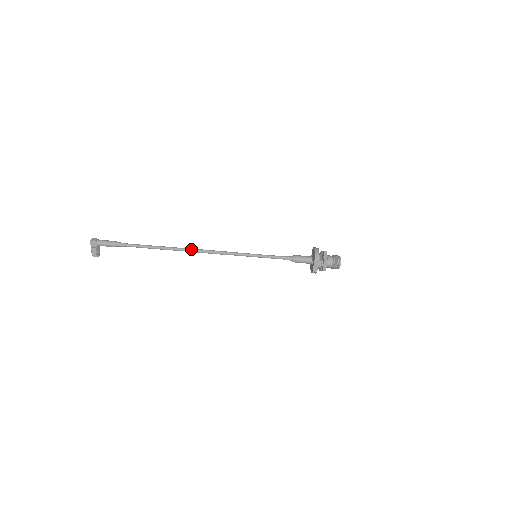
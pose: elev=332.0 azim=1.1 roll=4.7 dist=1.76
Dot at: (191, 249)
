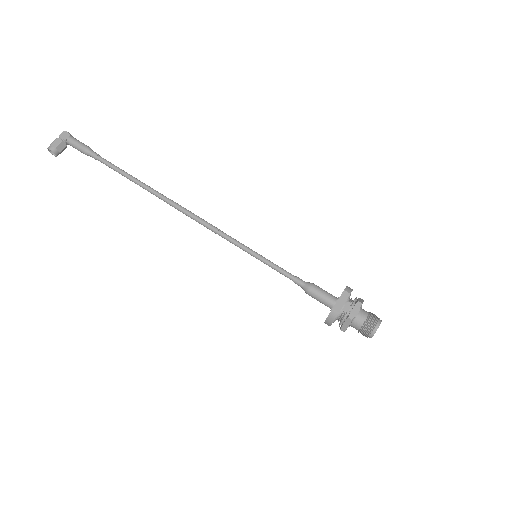
Dot at: occluded
